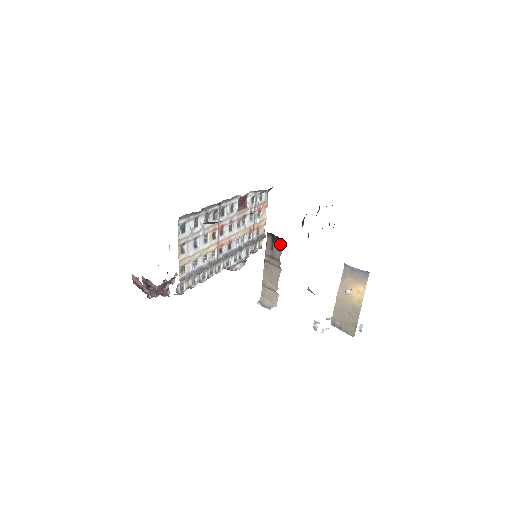
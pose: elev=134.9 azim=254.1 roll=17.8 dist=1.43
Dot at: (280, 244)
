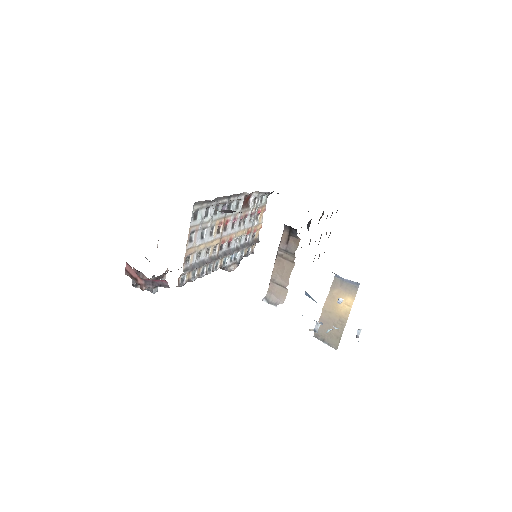
Dot at: (297, 238)
